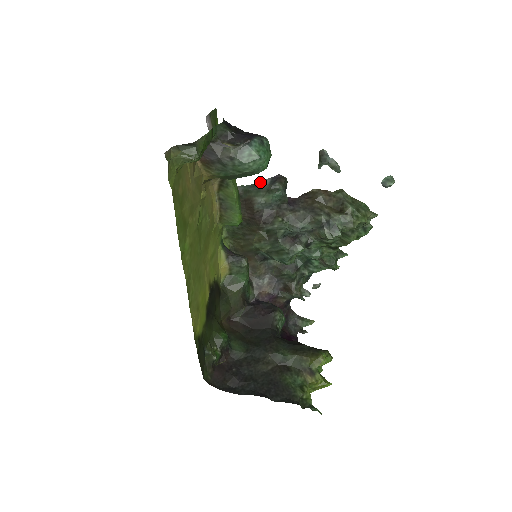
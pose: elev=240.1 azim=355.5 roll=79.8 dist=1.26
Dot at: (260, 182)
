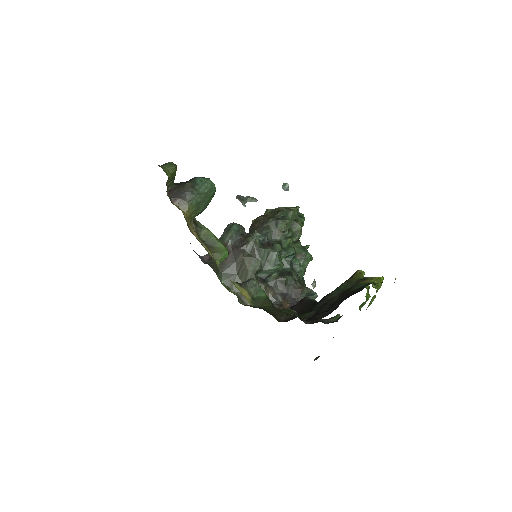
Dot at: (219, 239)
